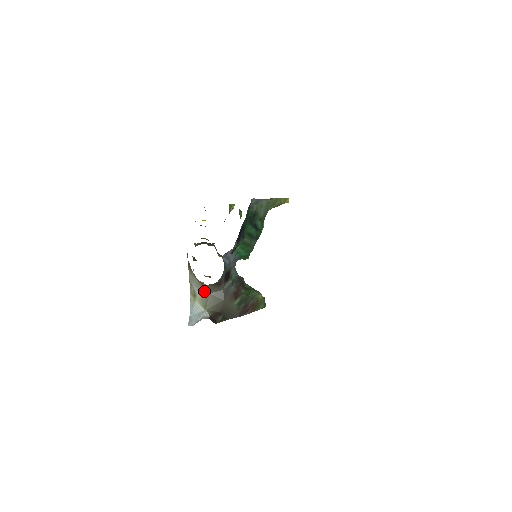
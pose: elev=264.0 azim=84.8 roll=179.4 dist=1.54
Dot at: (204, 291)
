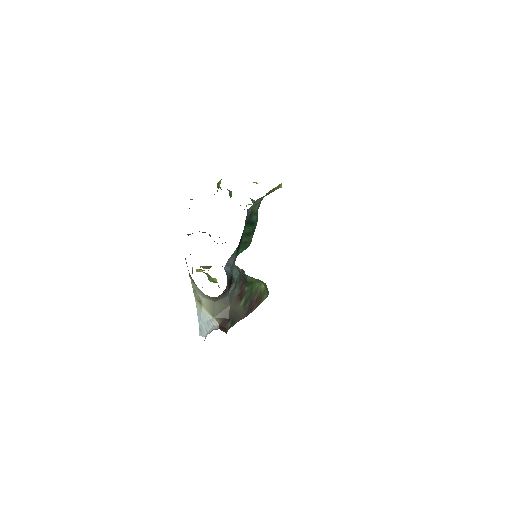
Dot at: (209, 299)
